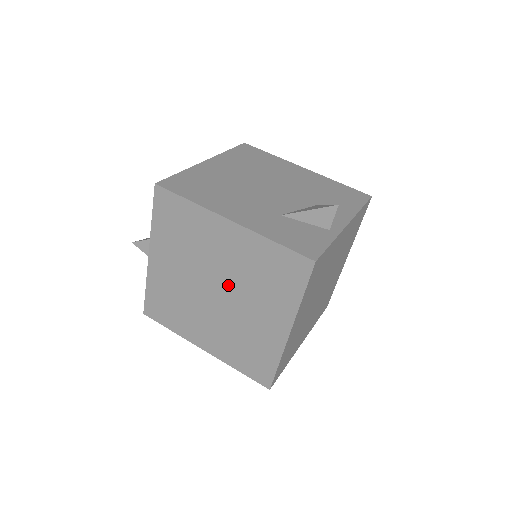
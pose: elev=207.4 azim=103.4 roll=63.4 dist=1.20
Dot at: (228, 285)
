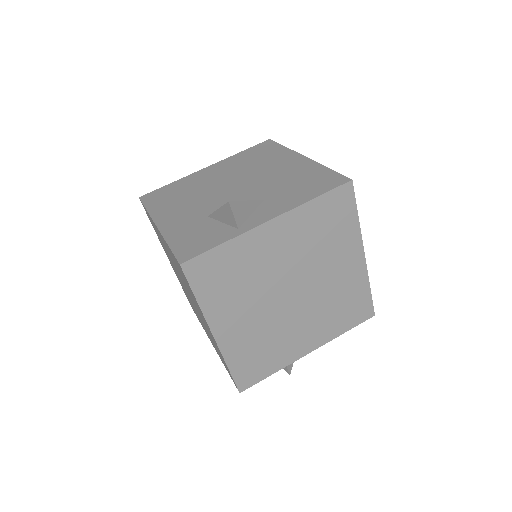
Dot at: occluded
